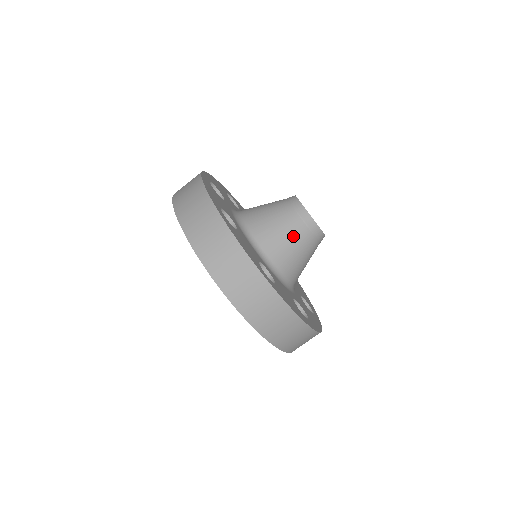
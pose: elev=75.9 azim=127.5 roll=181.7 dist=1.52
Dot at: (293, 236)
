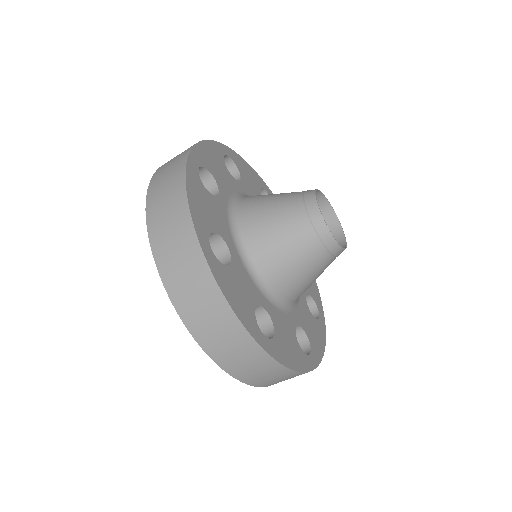
Dot at: (304, 259)
